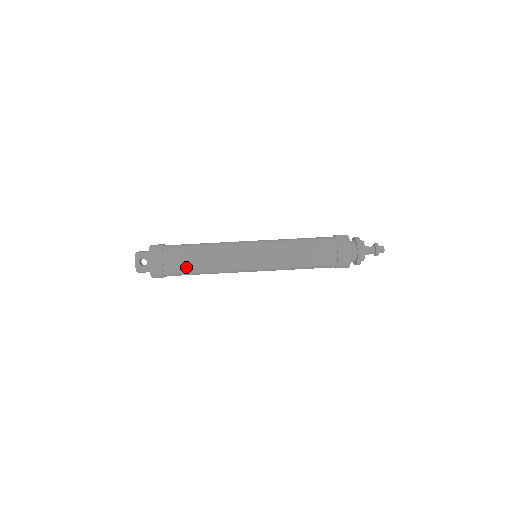
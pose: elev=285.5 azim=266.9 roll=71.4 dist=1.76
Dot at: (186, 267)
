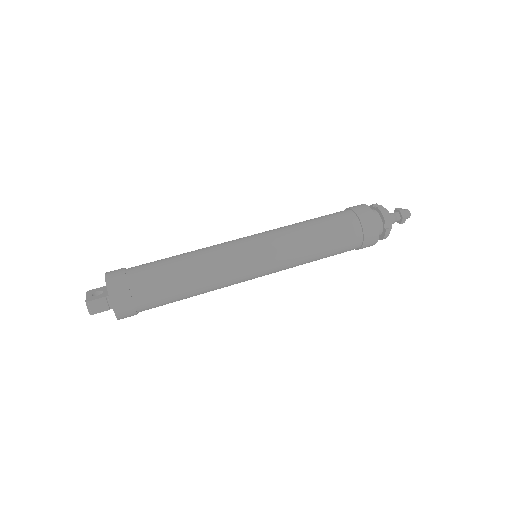
Dot at: (159, 267)
